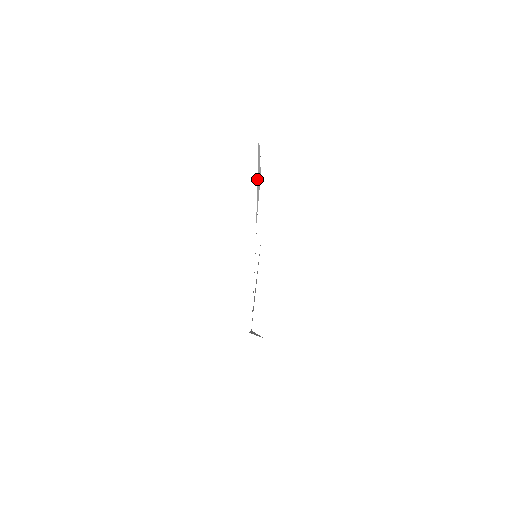
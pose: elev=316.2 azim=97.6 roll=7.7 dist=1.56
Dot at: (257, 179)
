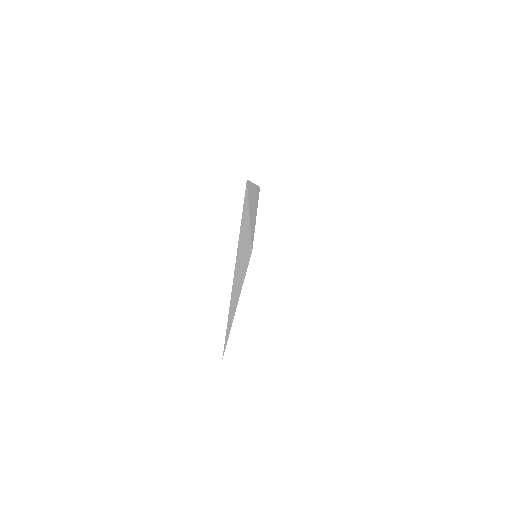
Dot at: occluded
